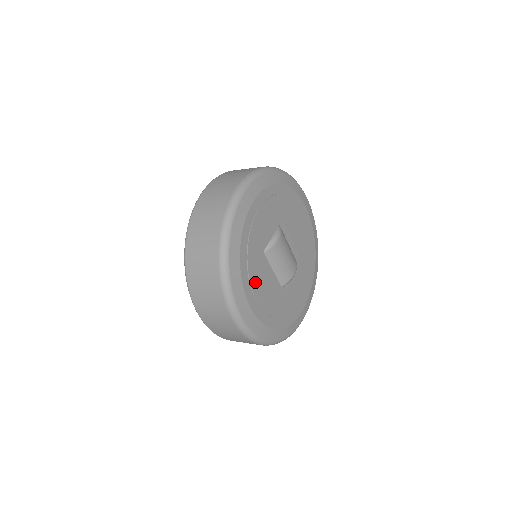
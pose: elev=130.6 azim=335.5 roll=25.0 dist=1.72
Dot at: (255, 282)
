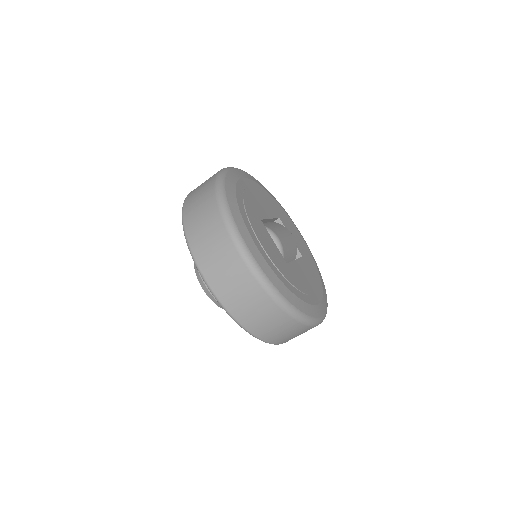
Dot at: (305, 288)
